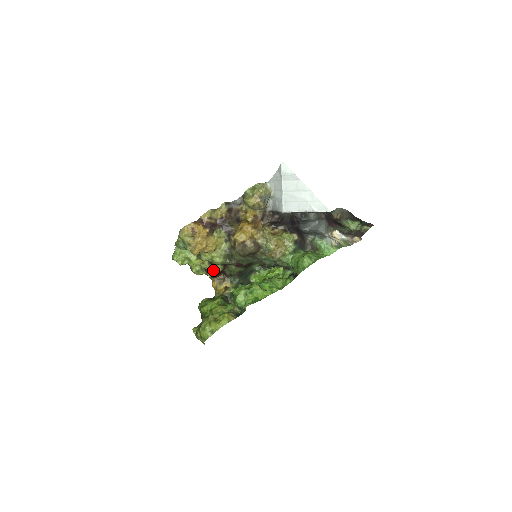
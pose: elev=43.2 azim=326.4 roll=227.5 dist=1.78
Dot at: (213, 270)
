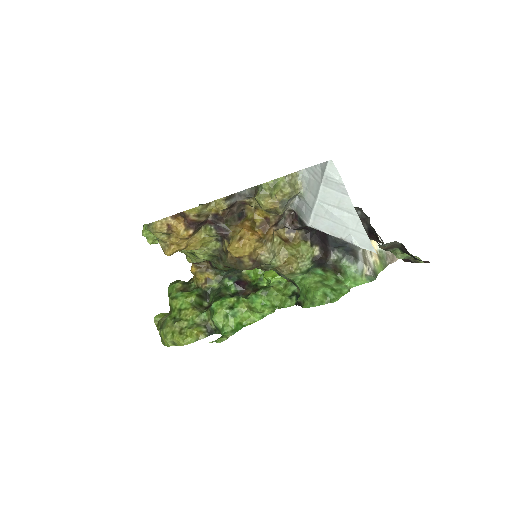
Dot at: (194, 259)
